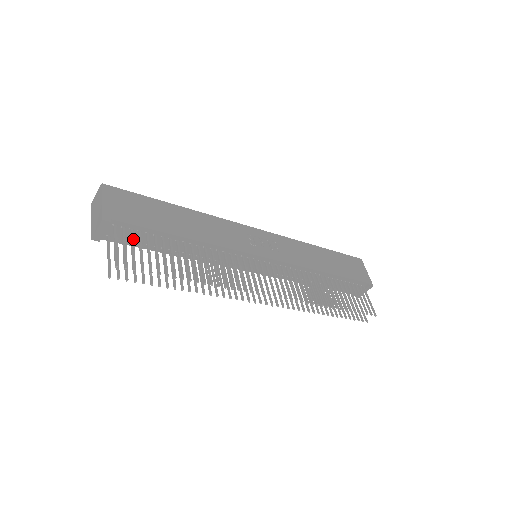
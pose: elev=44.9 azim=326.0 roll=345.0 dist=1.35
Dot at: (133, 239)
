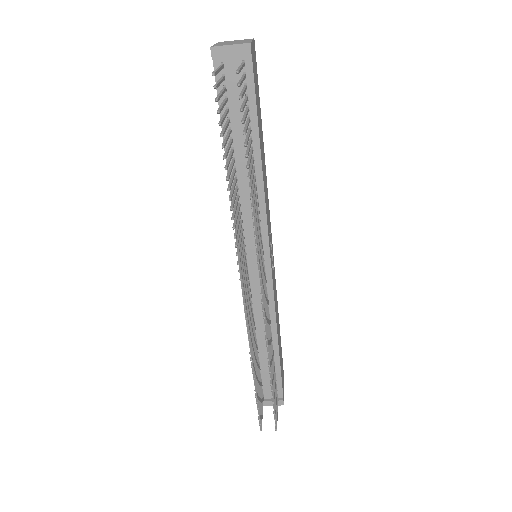
Dot at: (231, 97)
